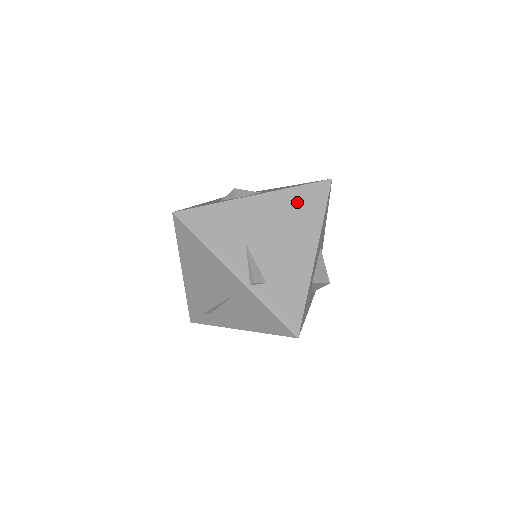
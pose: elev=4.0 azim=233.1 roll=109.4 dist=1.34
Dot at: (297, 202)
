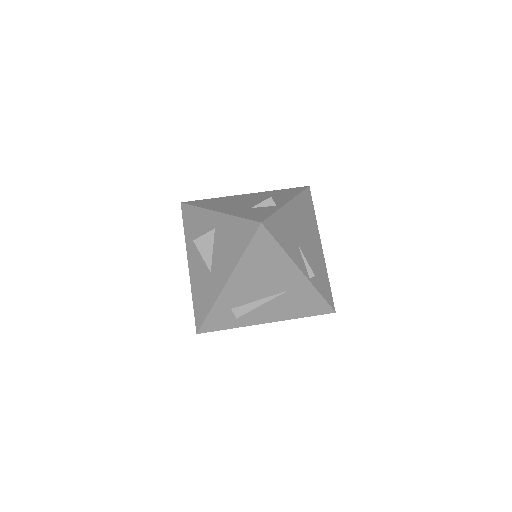
Dot at: (304, 206)
